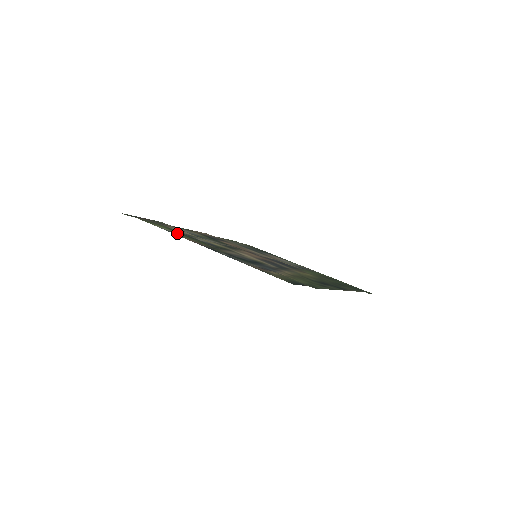
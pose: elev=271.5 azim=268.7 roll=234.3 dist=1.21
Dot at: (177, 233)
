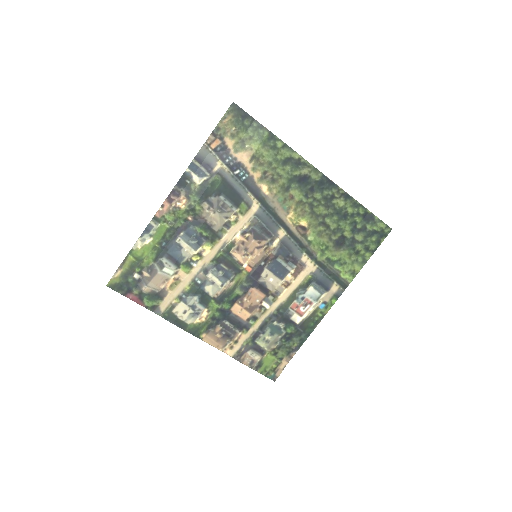
Dot at: (158, 232)
